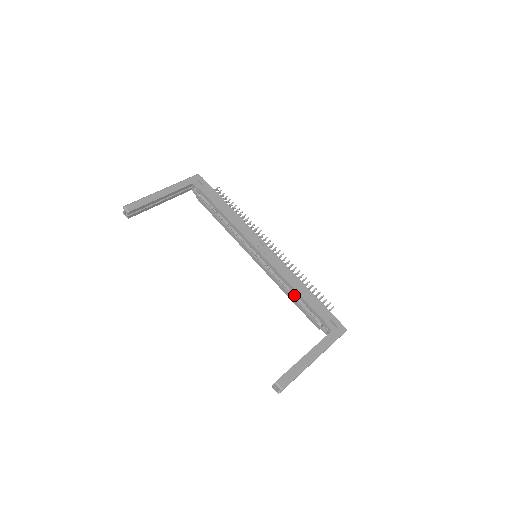
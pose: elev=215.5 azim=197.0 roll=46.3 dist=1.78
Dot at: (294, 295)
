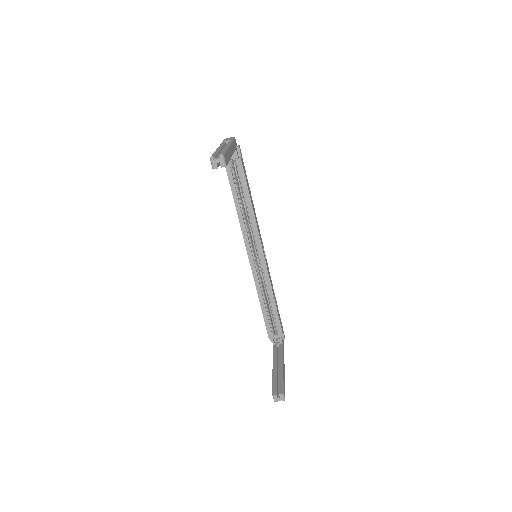
Dot at: (266, 303)
